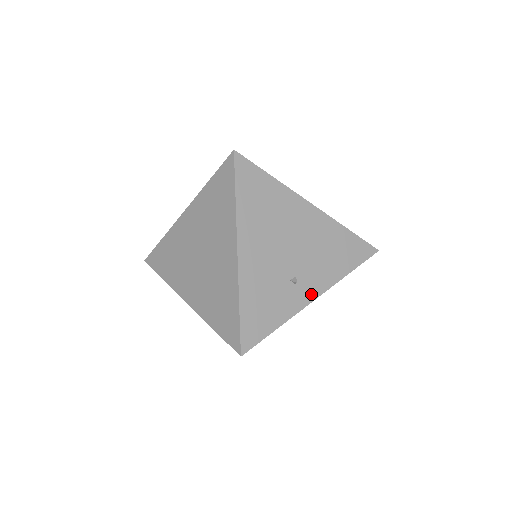
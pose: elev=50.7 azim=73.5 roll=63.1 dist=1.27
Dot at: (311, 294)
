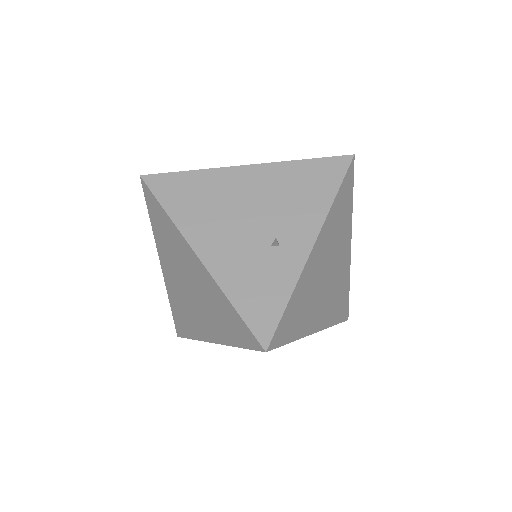
Dot at: (305, 243)
